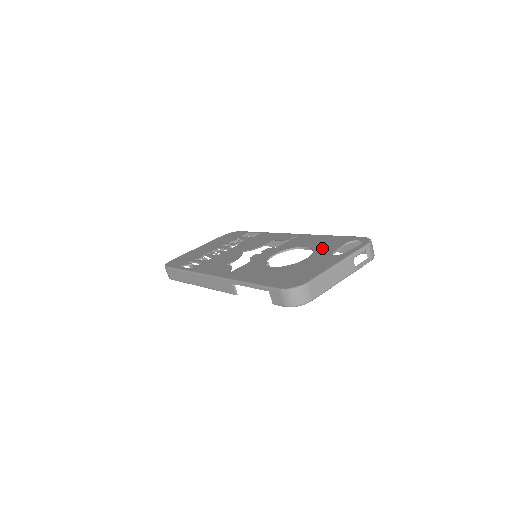
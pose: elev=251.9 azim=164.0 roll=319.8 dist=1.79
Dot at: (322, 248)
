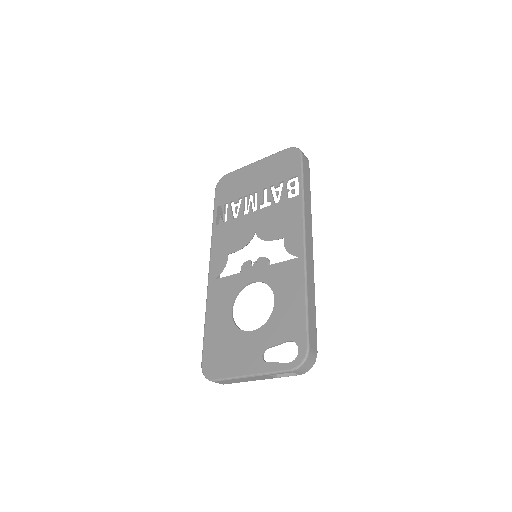
Dot at: (273, 325)
